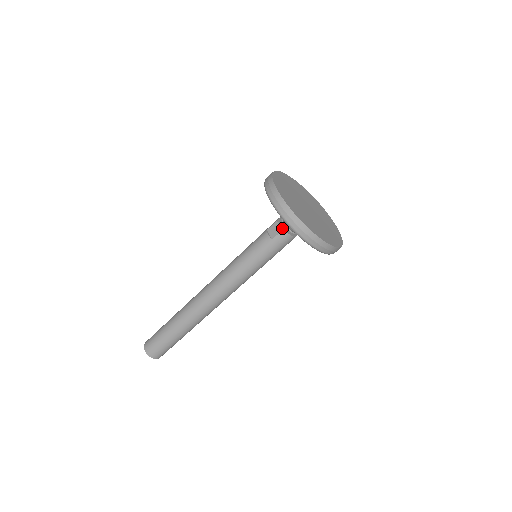
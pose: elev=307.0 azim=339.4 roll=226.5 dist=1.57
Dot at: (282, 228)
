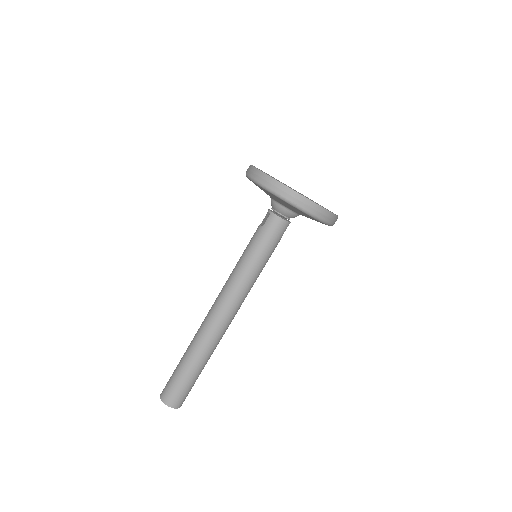
Dot at: (270, 212)
